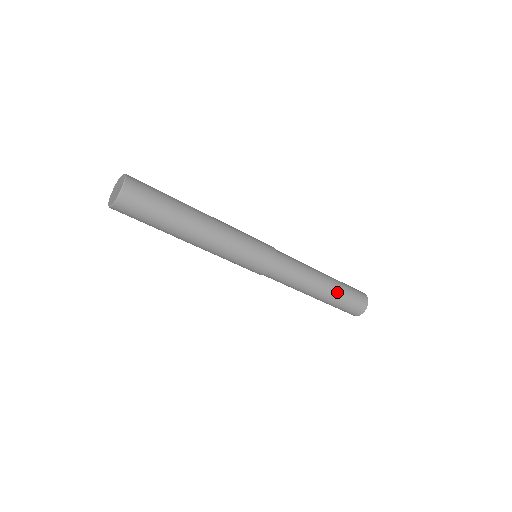
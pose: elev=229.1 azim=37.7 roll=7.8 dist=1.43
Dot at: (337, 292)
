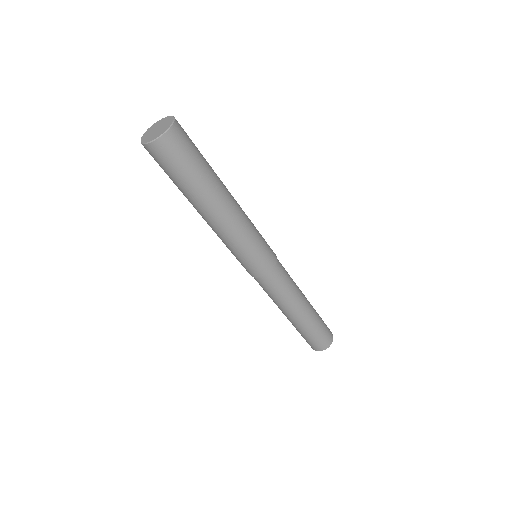
Dot at: (310, 323)
